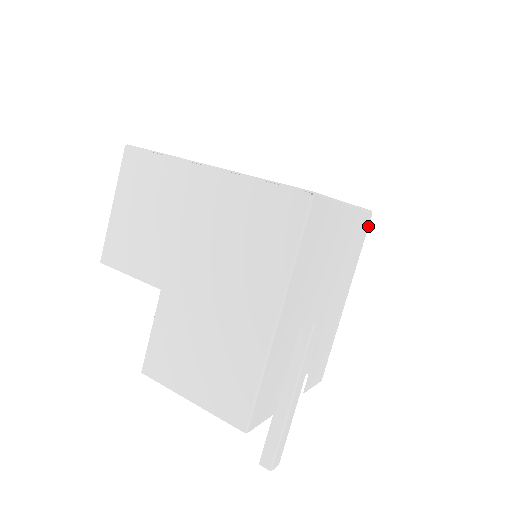
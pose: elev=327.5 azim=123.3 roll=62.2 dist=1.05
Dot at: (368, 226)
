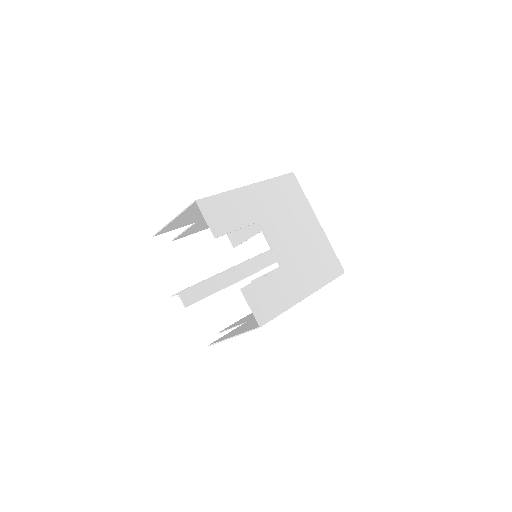
Dot at: (339, 275)
